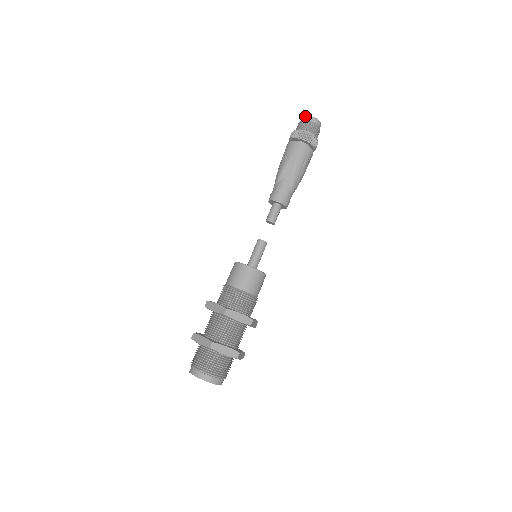
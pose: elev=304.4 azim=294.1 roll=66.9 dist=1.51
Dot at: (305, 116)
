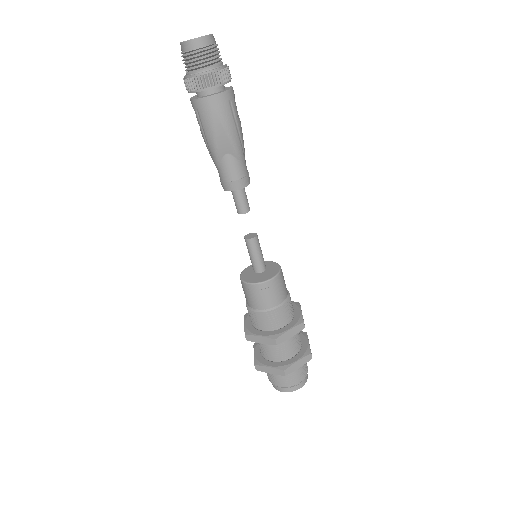
Dot at: (185, 43)
